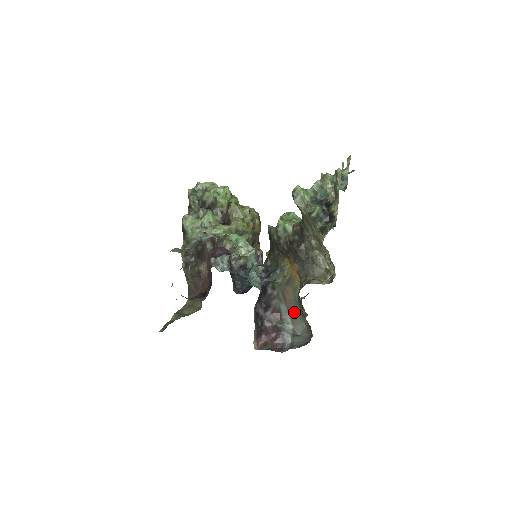
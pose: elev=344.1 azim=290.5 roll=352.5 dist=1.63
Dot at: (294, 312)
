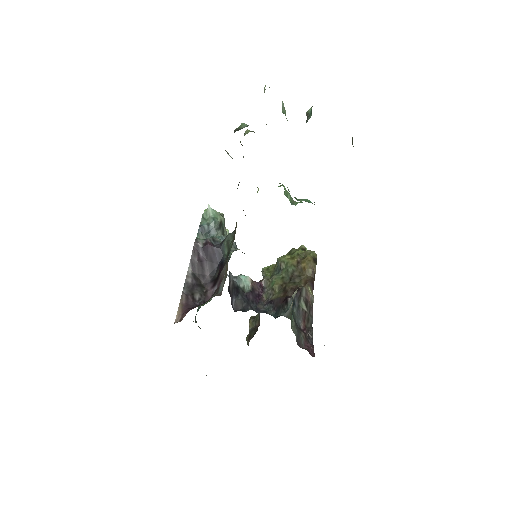
Dot at: (227, 268)
